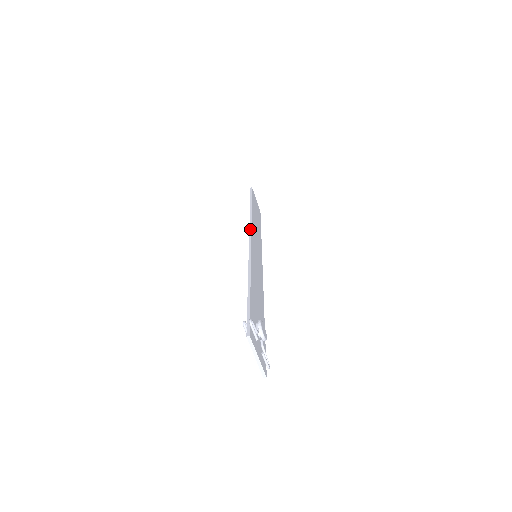
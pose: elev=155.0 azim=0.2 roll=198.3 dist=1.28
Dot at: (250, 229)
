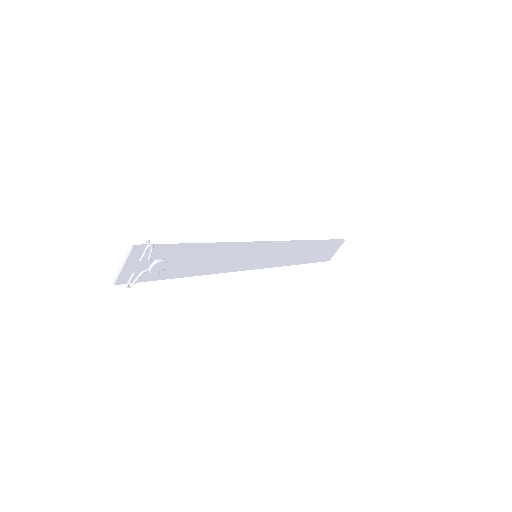
Dot at: (281, 241)
